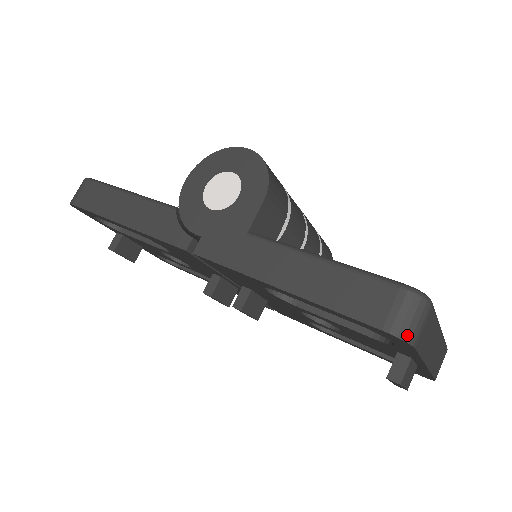
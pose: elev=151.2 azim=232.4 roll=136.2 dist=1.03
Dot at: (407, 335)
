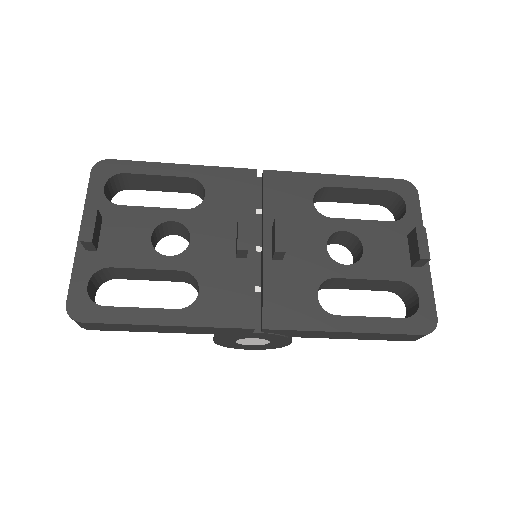
Dot at: (411, 186)
